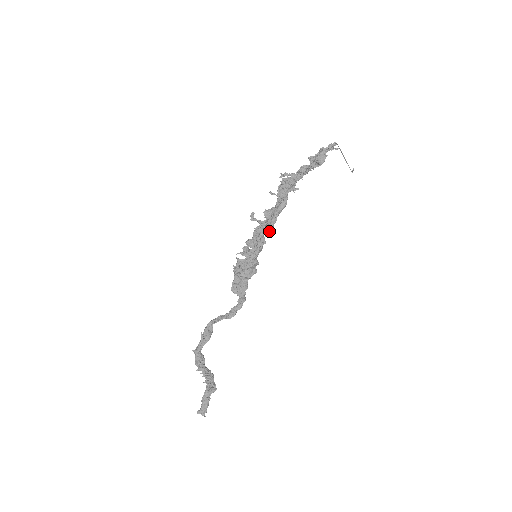
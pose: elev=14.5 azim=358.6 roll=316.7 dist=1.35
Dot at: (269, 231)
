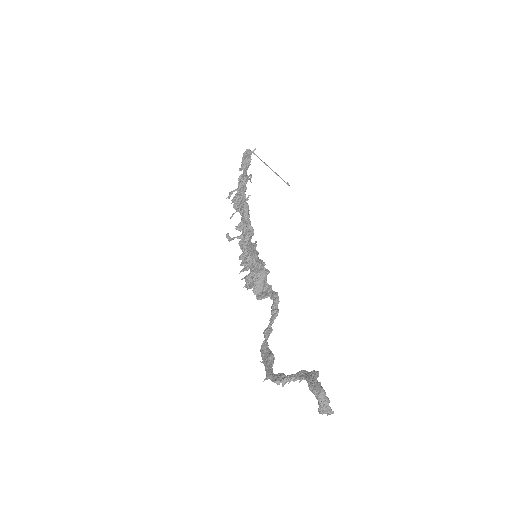
Dot at: (251, 233)
